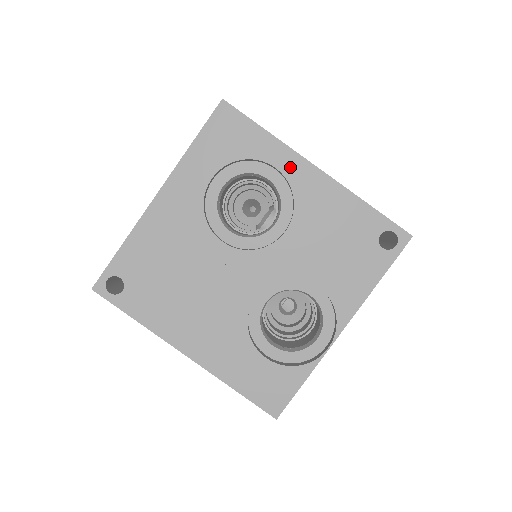
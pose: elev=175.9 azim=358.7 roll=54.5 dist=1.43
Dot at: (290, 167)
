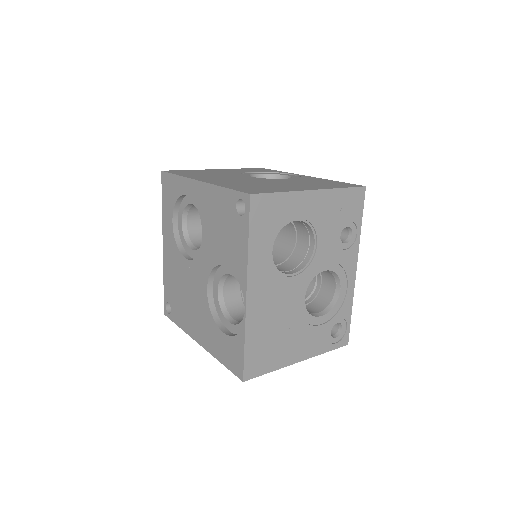
Dot at: (190, 190)
